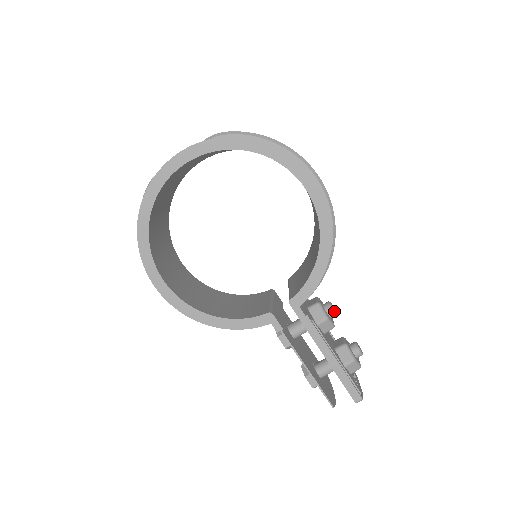
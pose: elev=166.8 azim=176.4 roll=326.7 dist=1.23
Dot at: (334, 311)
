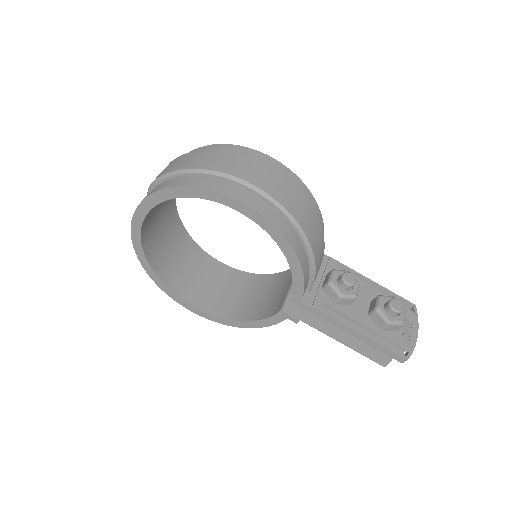
Dot at: (348, 284)
